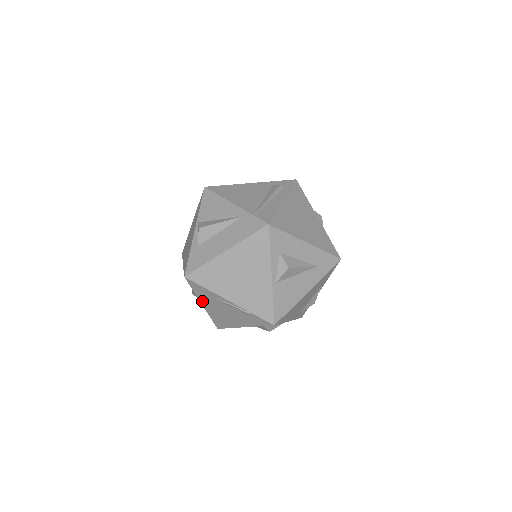
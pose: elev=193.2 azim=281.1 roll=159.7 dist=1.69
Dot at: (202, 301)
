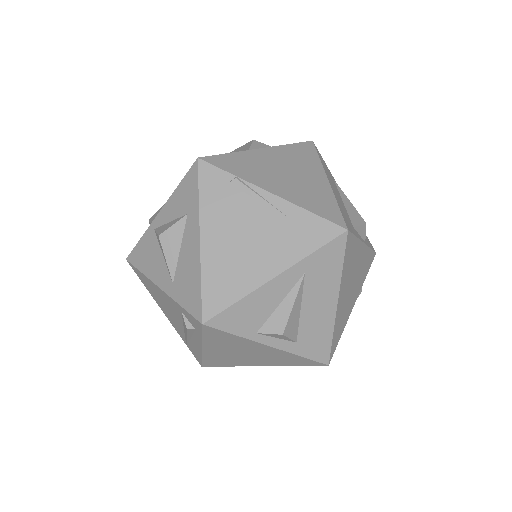
Dot at: occluded
